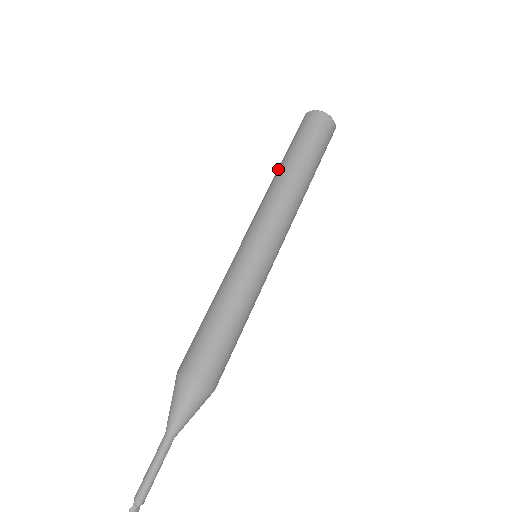
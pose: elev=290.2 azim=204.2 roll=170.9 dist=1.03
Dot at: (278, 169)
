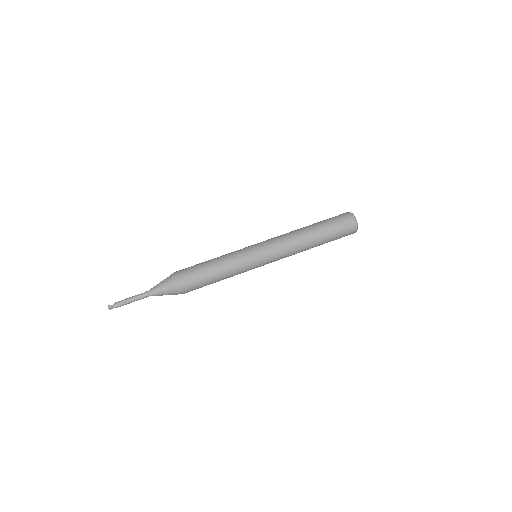
Dot at: (307, 227)
